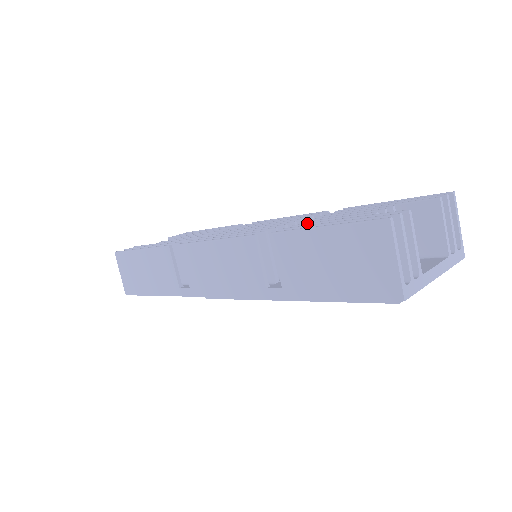
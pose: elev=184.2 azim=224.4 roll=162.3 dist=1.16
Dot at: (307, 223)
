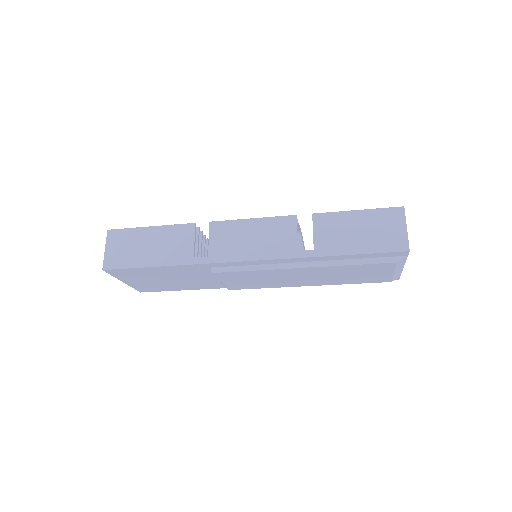
Dot at: occluded
